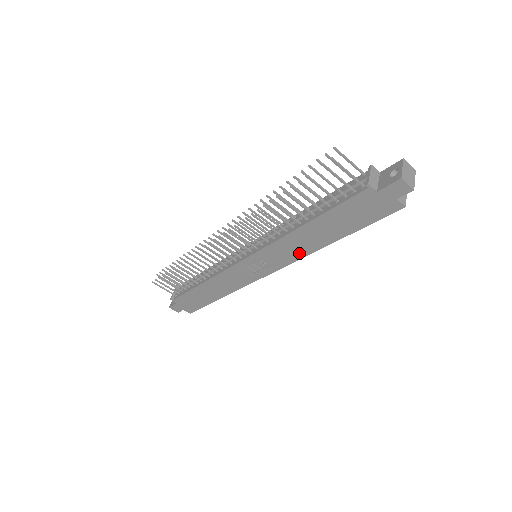
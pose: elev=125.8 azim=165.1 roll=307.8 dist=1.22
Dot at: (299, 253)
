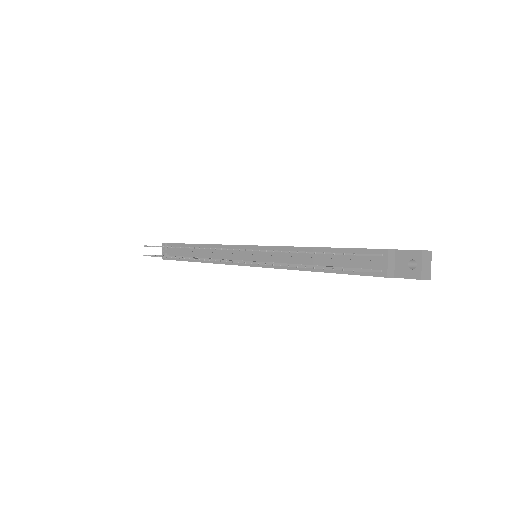
Dot at: occluded
